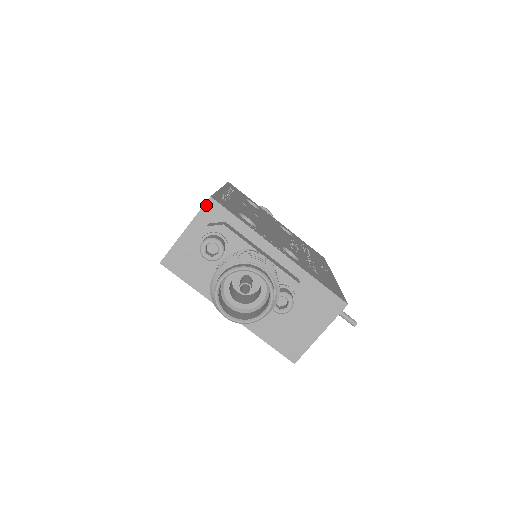
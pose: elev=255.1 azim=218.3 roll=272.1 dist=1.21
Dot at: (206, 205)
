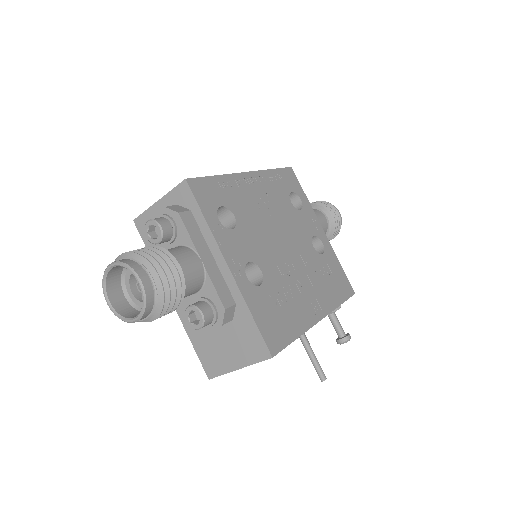
Dot at: (180, 185)
